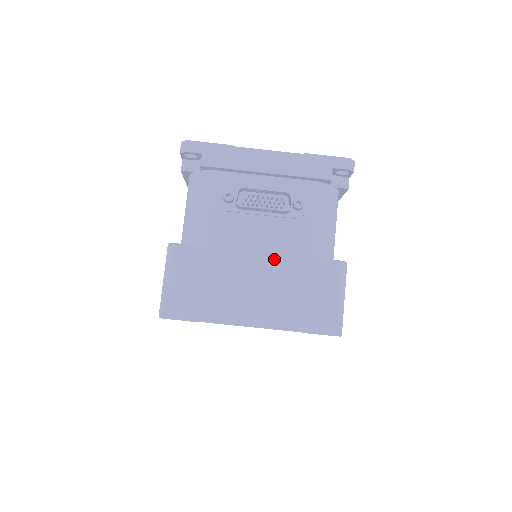
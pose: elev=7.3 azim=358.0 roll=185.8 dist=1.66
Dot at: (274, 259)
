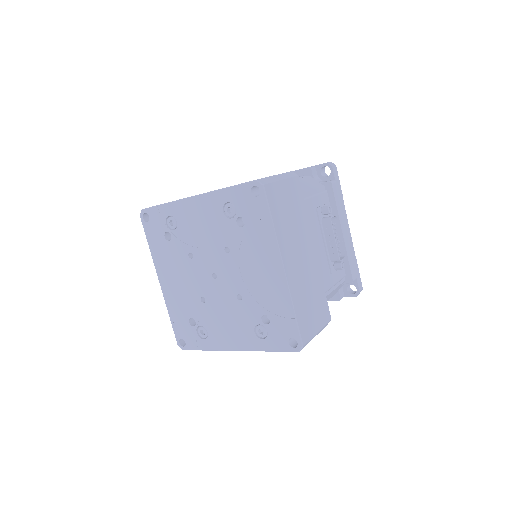
Dot at: (317, 264)
